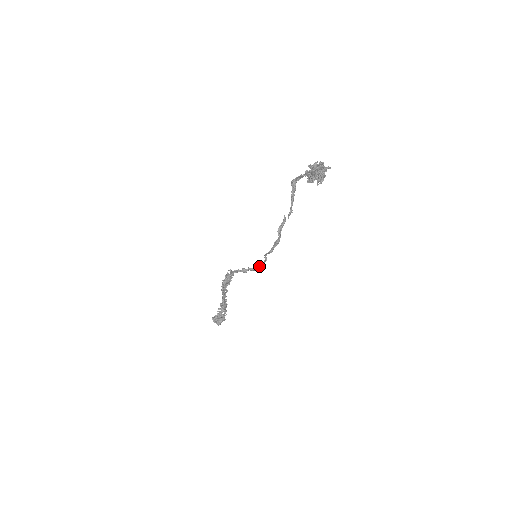
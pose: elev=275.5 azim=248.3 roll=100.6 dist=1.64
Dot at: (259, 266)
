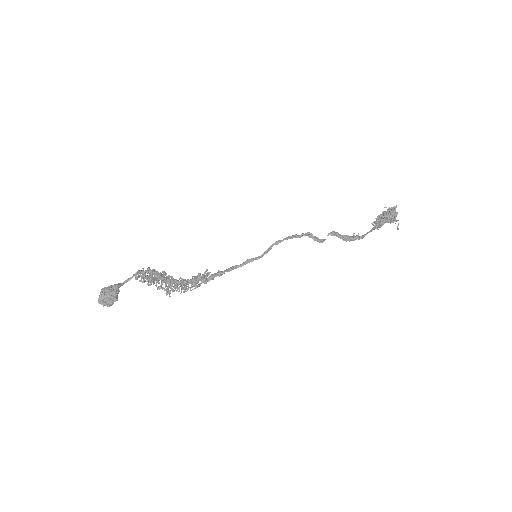
Dot at: (243, 263)
